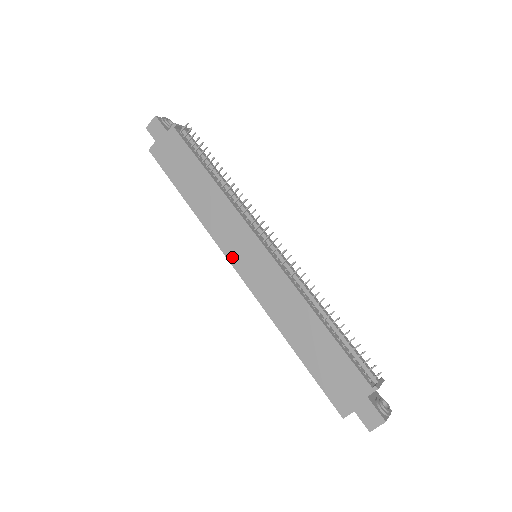
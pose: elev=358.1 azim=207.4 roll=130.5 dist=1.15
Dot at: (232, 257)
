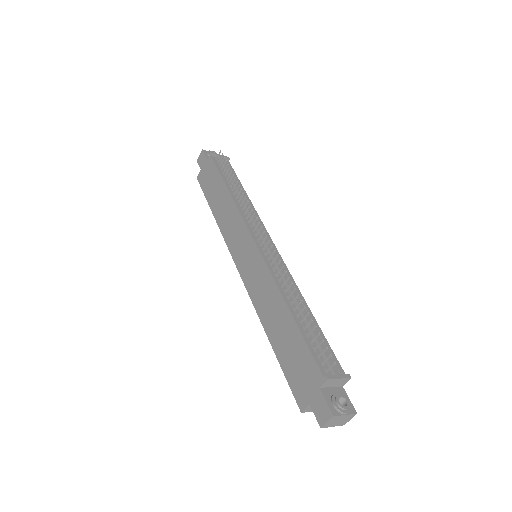
Dot at: (236, 257)
